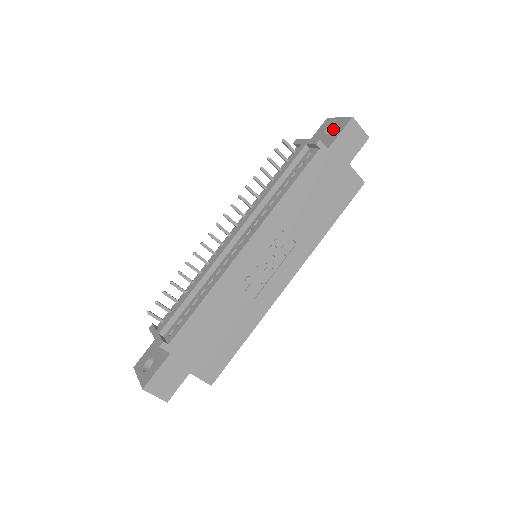
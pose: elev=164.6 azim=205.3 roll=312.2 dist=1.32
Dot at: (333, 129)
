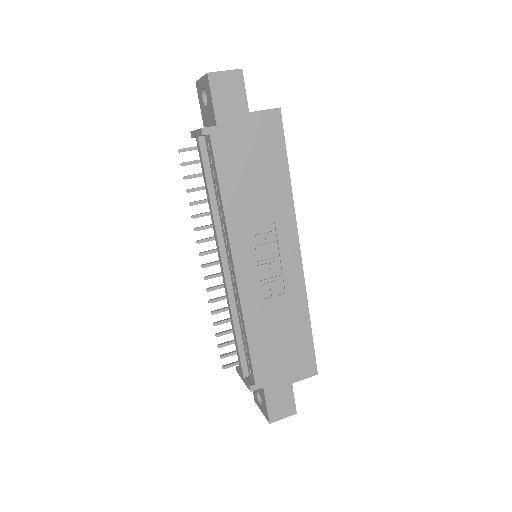
Dot at: occluded
